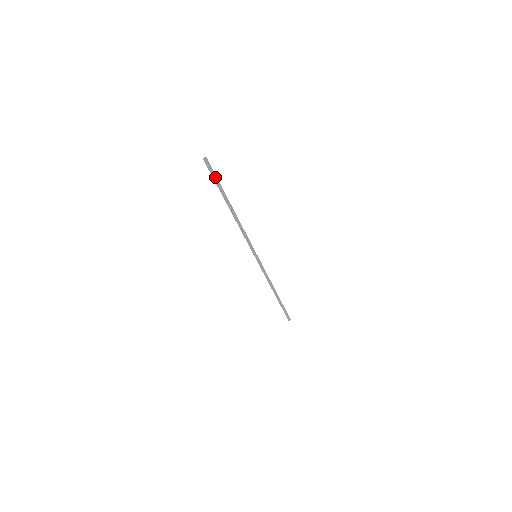
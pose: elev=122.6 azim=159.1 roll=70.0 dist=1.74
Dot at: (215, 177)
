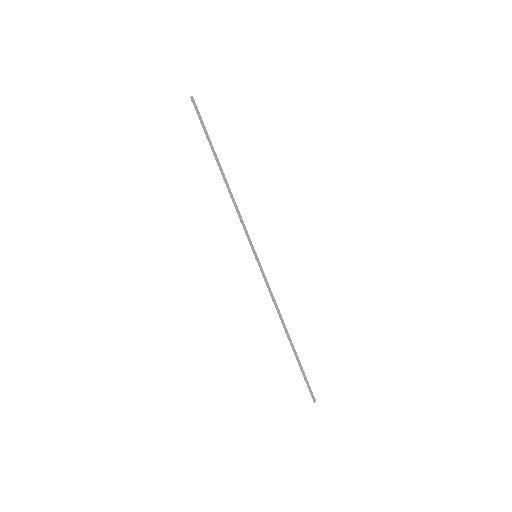
Dot at: (203, 123)
